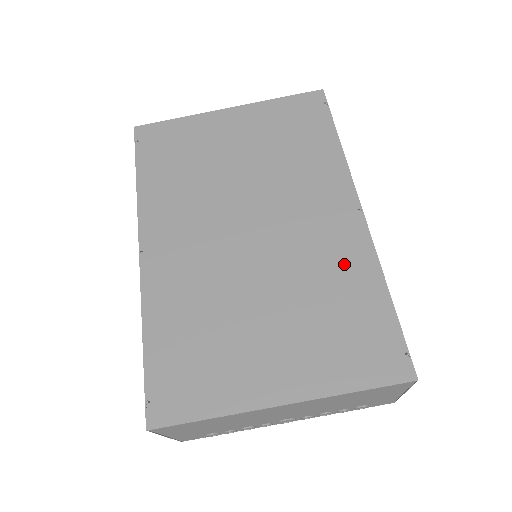
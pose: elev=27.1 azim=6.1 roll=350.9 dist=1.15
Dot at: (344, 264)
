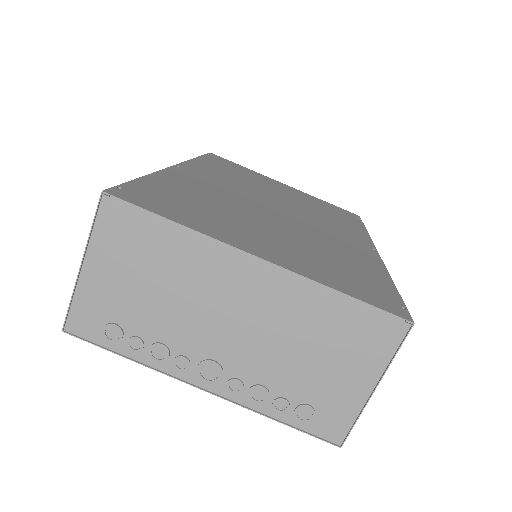
Dot at: (354, 254)
